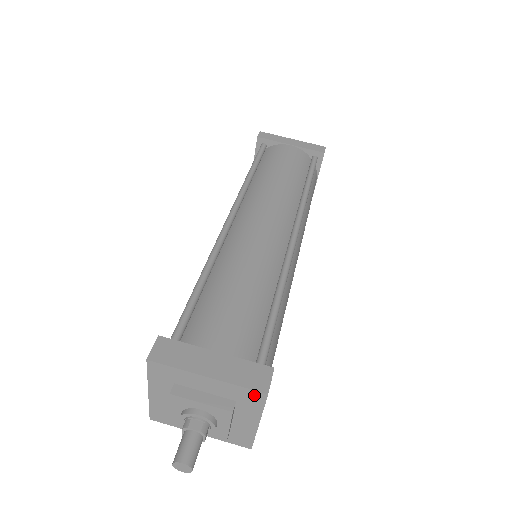
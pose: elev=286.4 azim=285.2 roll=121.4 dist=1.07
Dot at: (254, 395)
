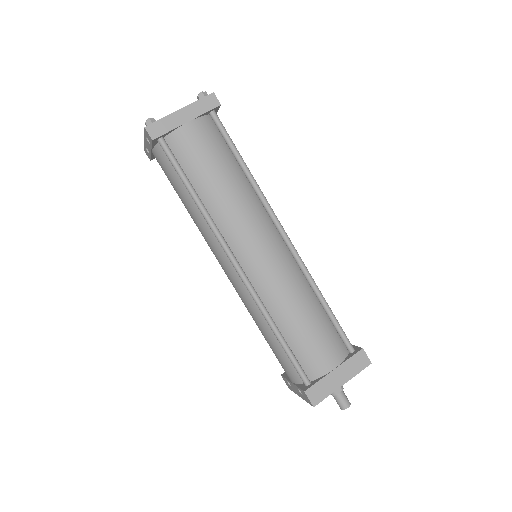
Dot at: (363, 367)
